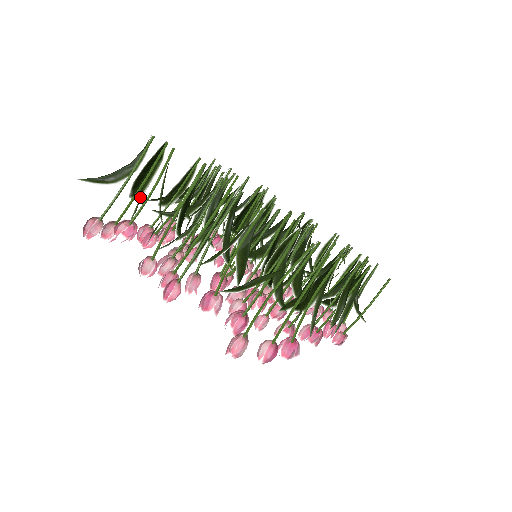
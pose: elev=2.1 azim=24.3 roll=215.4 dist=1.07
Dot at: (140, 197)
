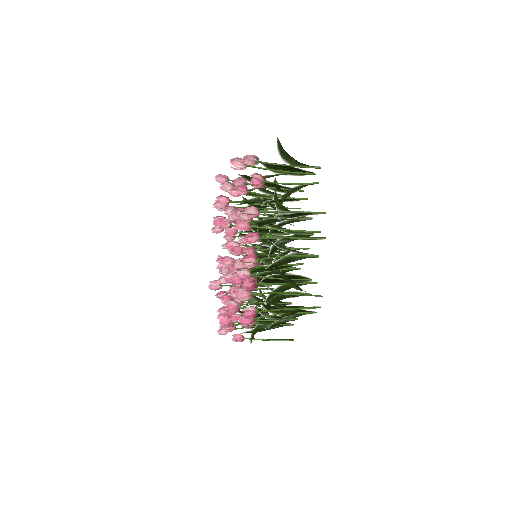
Dot at: (276, 175)
